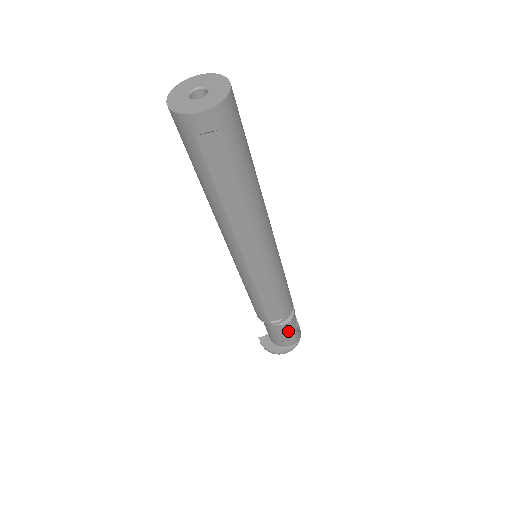
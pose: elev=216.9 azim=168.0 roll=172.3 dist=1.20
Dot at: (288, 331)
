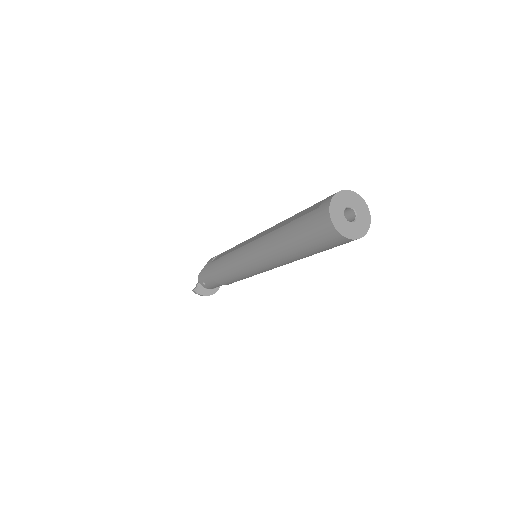
Dot at: occluded
